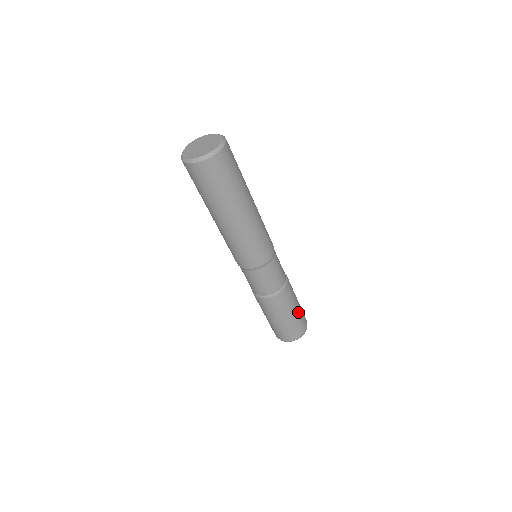
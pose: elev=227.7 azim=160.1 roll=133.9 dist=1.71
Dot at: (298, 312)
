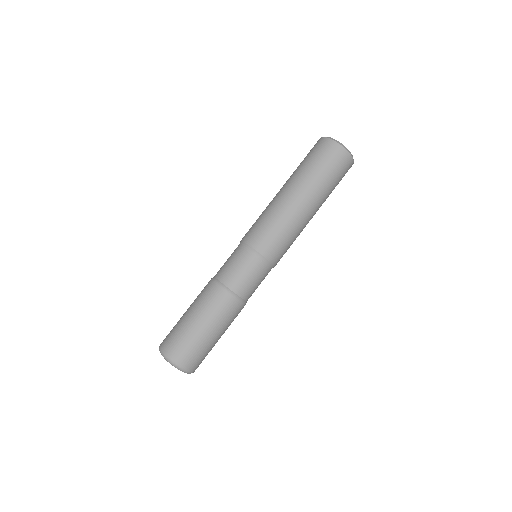
Dot at: occluded
